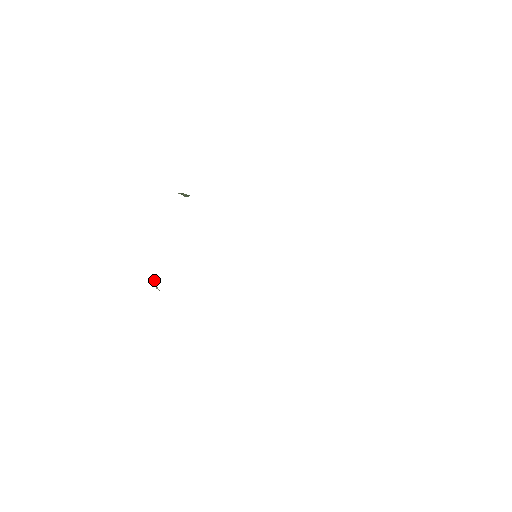
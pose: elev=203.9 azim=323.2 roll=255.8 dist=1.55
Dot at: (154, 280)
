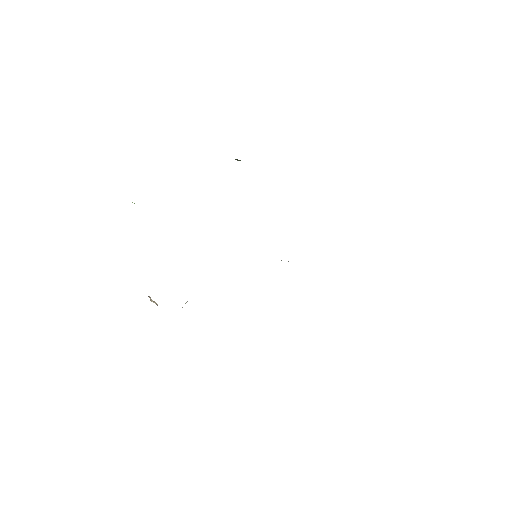
Dot at: occluded
